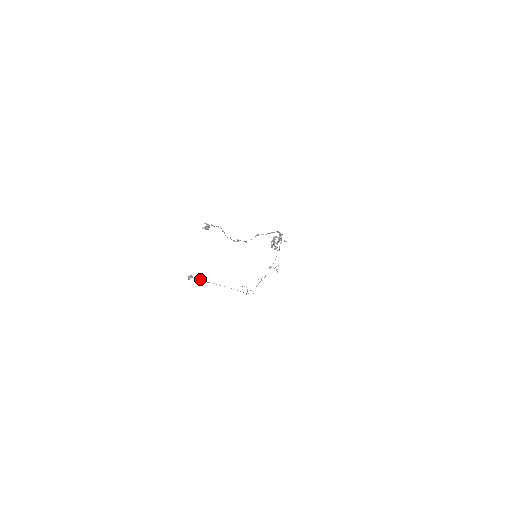
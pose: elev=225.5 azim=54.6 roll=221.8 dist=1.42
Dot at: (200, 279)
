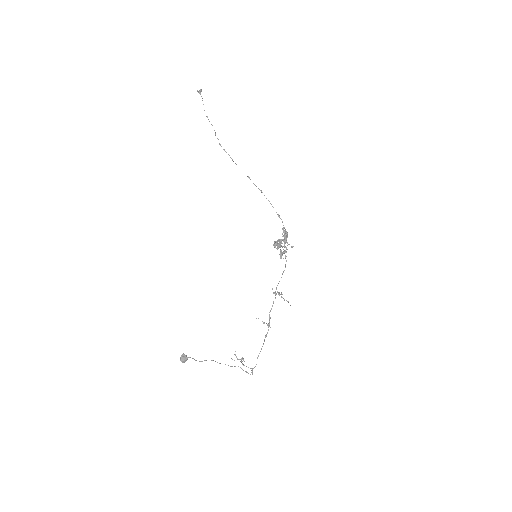
Dot at: (194, 359)
